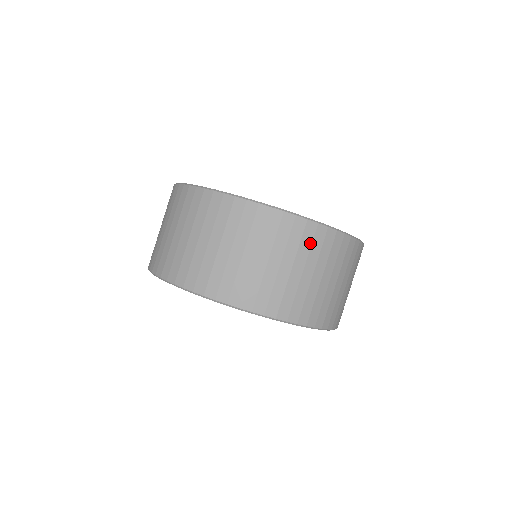
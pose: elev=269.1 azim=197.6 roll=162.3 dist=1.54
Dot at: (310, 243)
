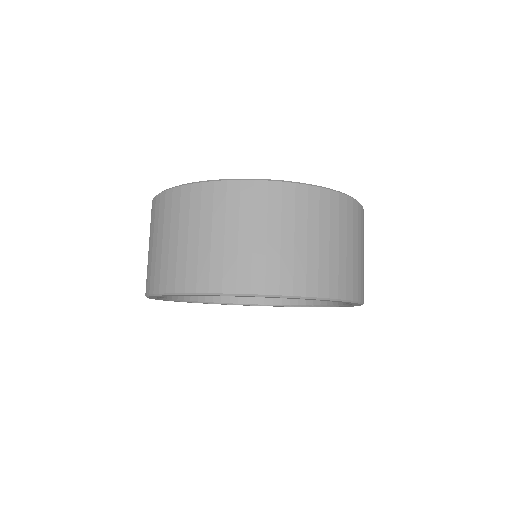
Dot at: occluded
